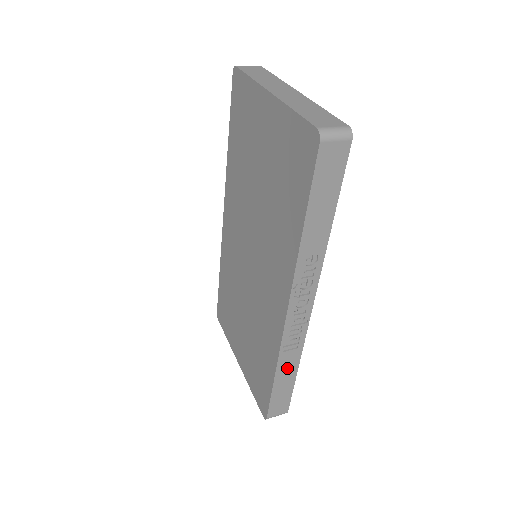
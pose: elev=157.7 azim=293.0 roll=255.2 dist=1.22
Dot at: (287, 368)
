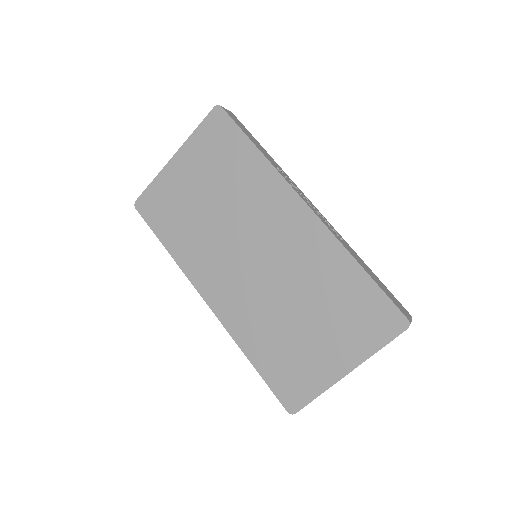
Dot at: (358, 259)
